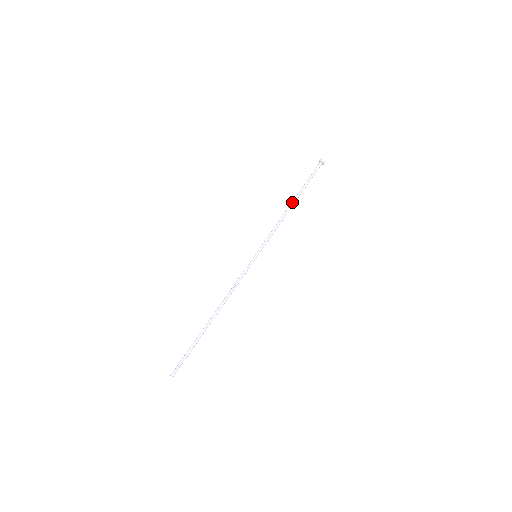
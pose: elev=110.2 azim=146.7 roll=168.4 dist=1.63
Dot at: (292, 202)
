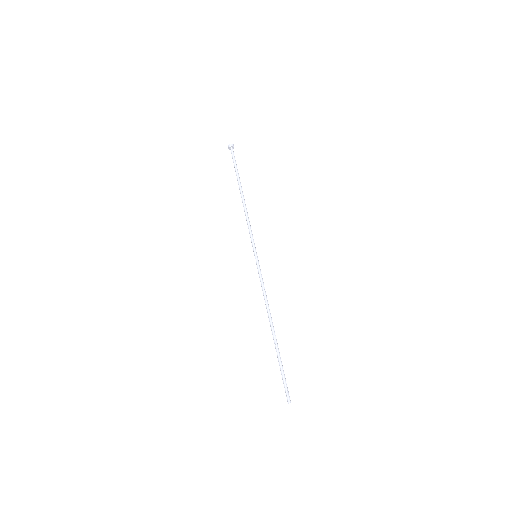
Dot at: (241, 194)
